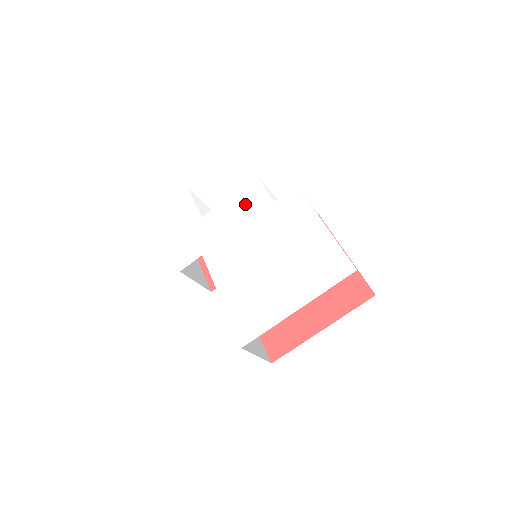
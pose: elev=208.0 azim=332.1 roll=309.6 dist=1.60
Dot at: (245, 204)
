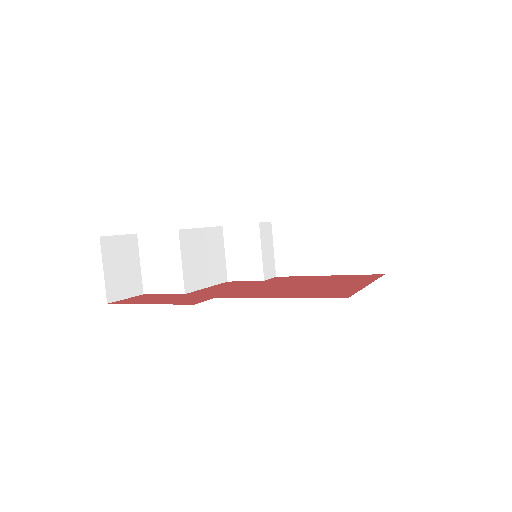
Dot at: occluded
